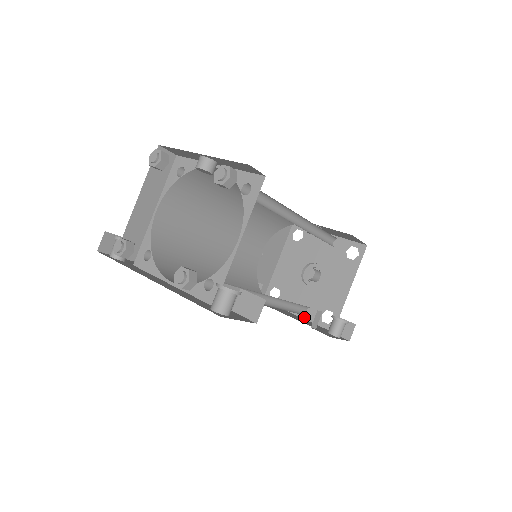
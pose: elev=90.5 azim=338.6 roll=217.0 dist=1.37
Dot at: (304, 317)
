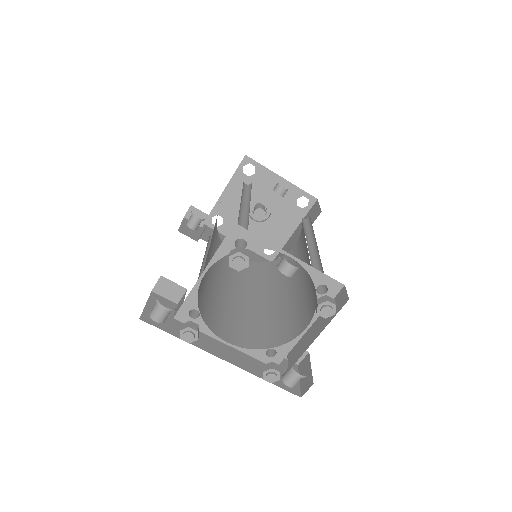
Dot at: occluded
